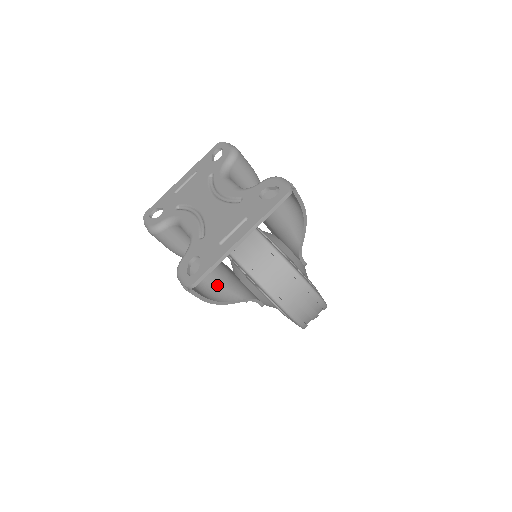
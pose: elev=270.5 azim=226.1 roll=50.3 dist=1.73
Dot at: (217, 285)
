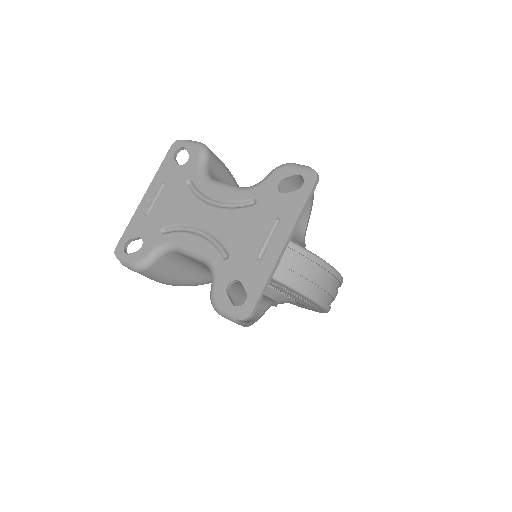
Dot at: occluded
